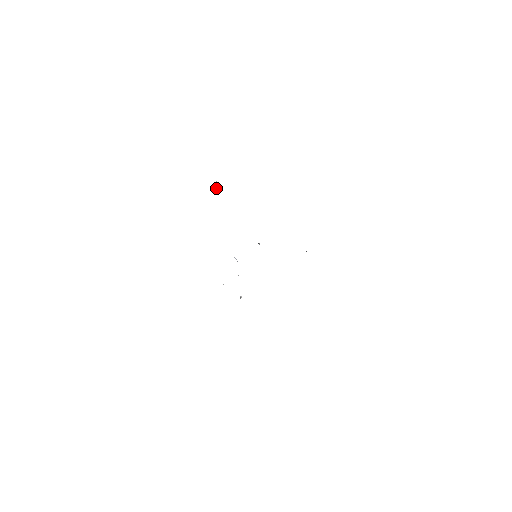
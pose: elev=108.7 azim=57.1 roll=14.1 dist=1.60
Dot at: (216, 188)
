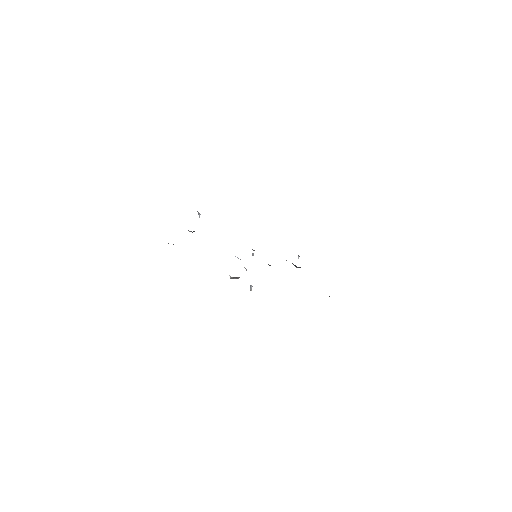
Dot at: occluded
